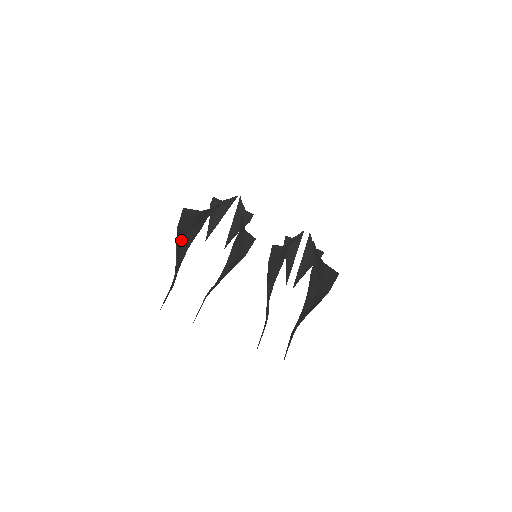
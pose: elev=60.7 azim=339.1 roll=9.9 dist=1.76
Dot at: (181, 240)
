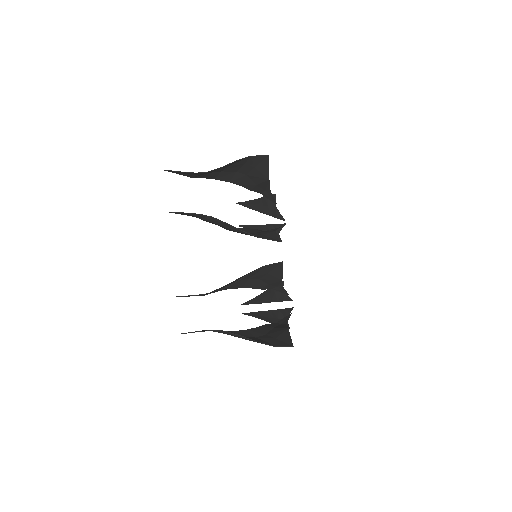
Dot at: (236, 168)
